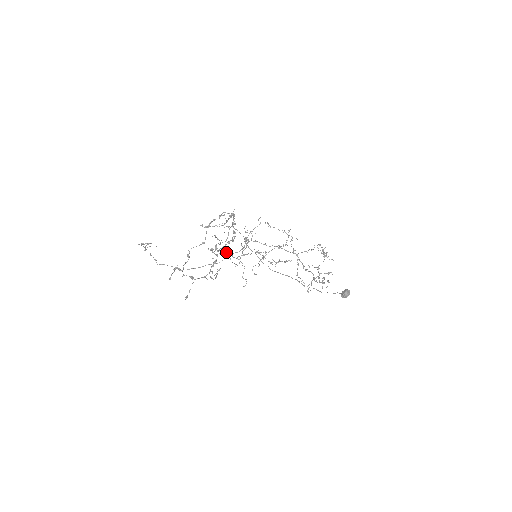
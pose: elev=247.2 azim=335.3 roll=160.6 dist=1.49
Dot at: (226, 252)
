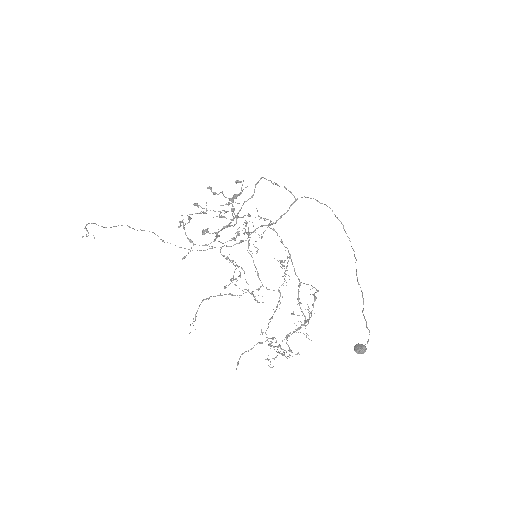
Dot at: (244, 222)
